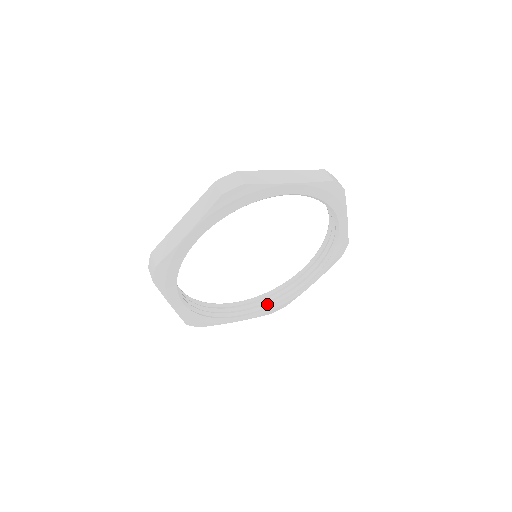
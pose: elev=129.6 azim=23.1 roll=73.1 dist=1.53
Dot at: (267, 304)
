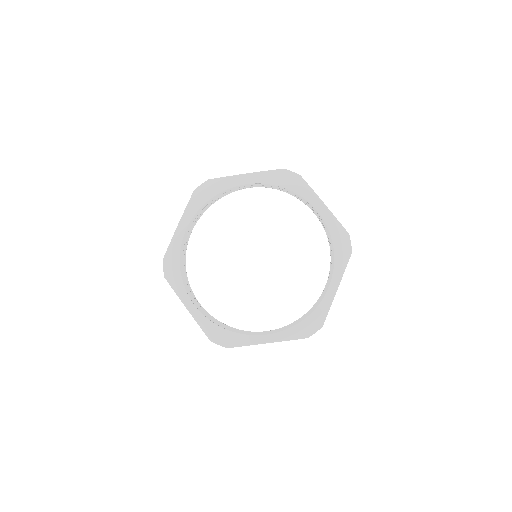
Dot at: (219, 323)
